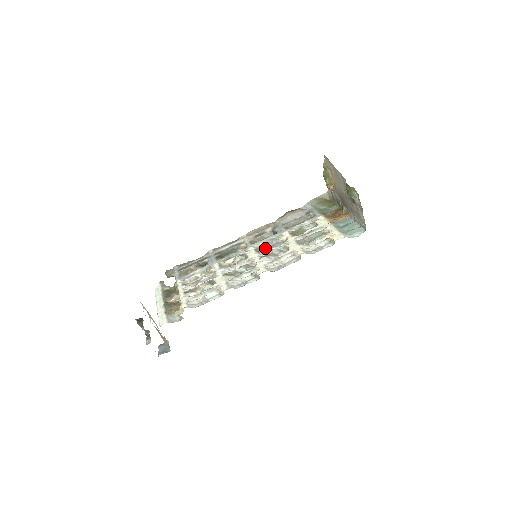
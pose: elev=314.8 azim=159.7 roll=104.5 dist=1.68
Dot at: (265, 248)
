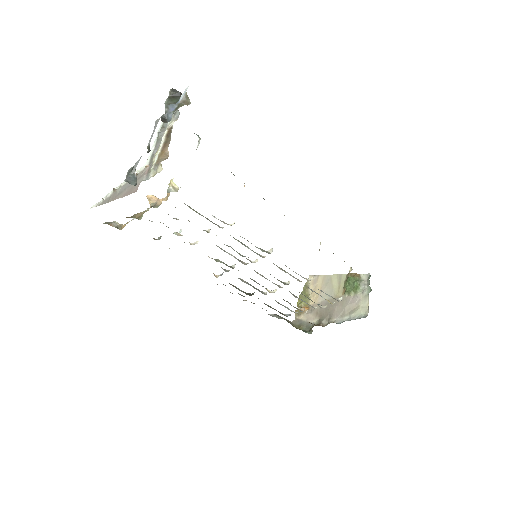
Dot at: (250, 278)
